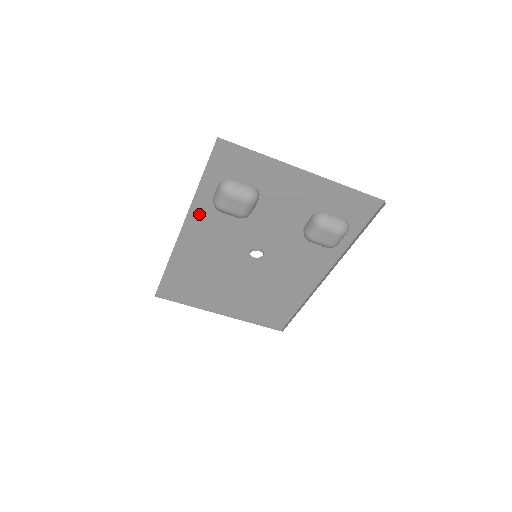
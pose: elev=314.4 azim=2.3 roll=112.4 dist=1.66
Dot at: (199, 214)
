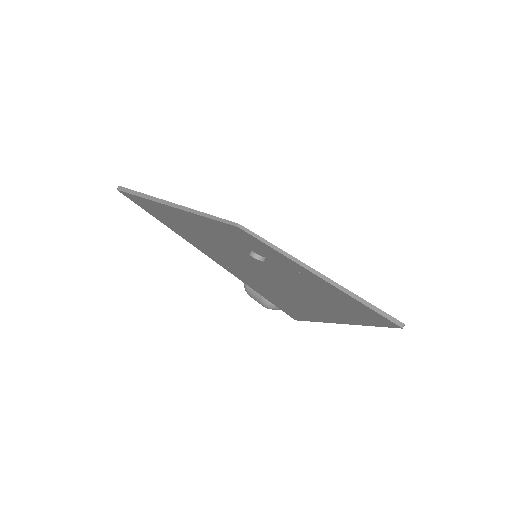
Dot at: (220, 260)
